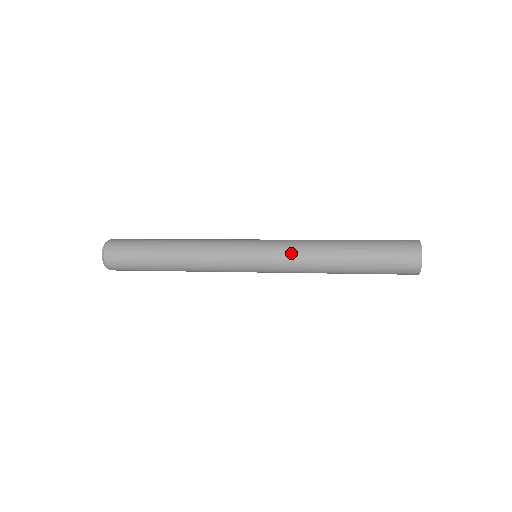
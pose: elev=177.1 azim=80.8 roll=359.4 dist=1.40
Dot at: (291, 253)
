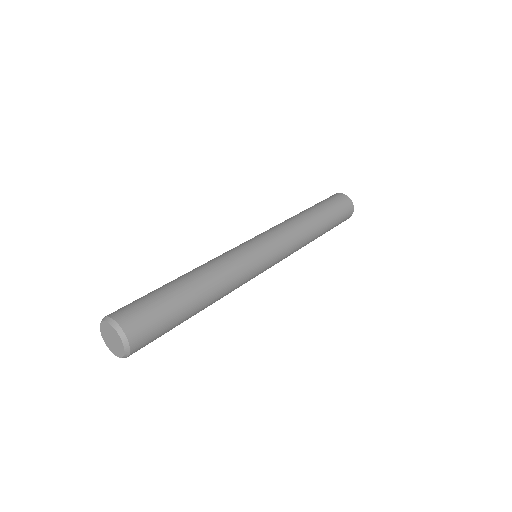
Dot at: occluded
